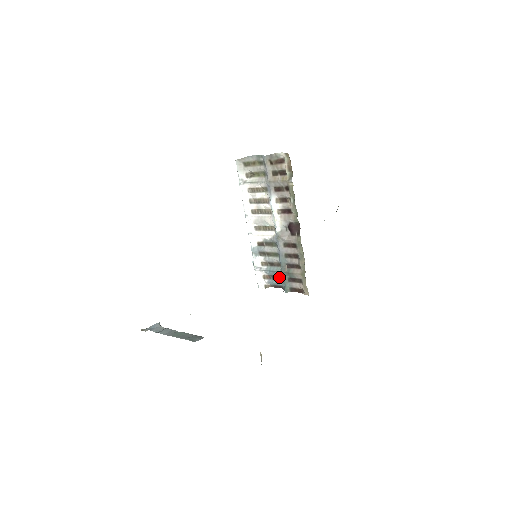
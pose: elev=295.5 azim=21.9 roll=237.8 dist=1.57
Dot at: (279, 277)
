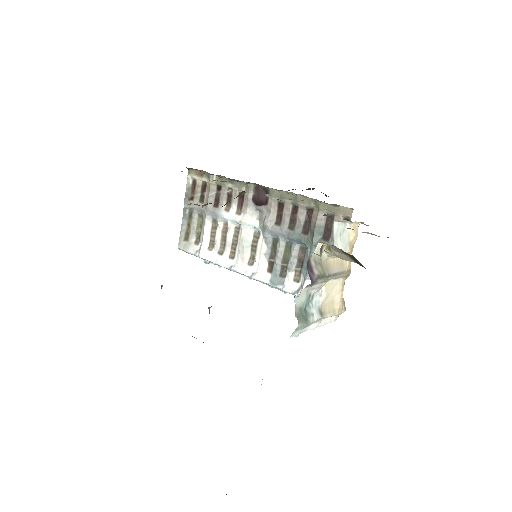
Dot at: occluded
